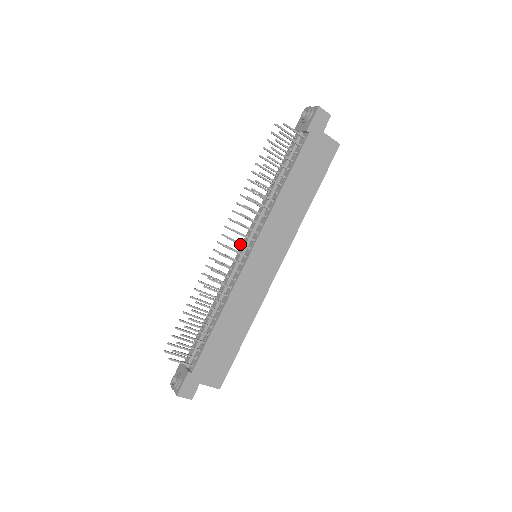
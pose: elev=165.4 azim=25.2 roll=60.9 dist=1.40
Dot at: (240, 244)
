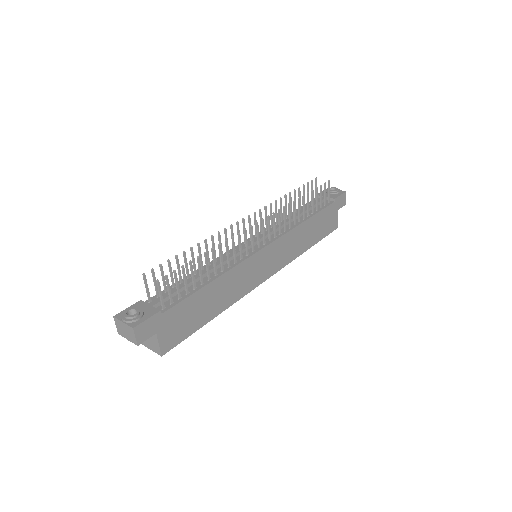
Dot at: (264, 233)
